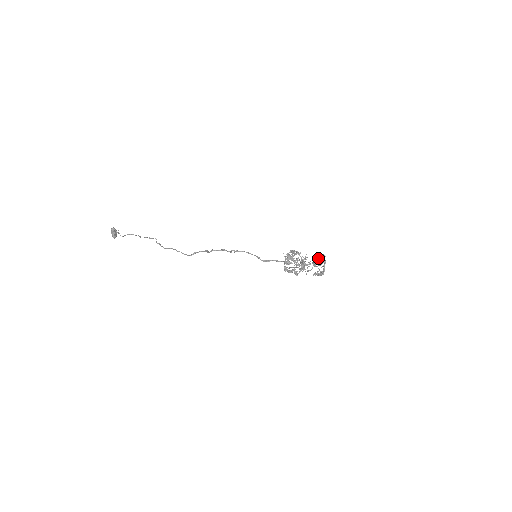
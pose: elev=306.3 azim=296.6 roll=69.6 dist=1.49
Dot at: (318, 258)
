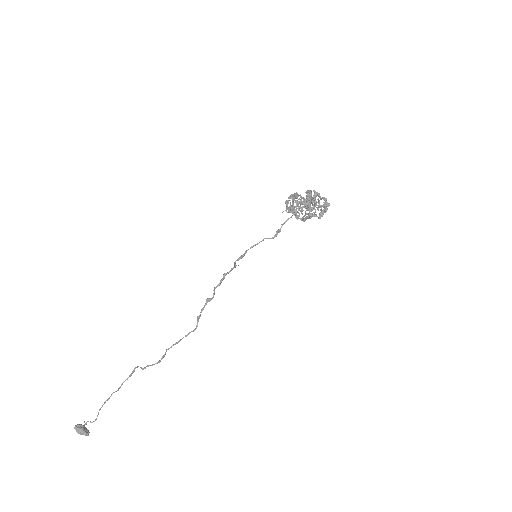
Dot at: occluded
